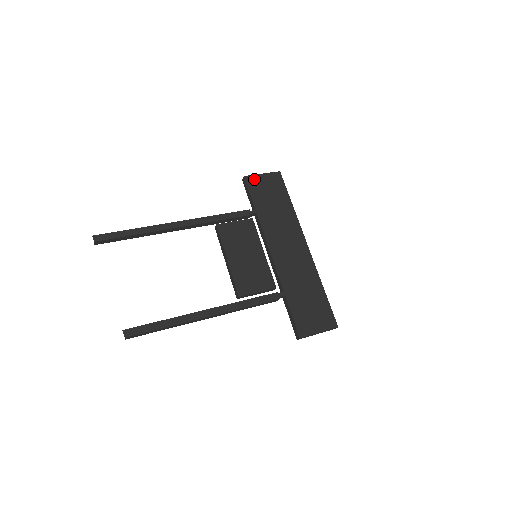
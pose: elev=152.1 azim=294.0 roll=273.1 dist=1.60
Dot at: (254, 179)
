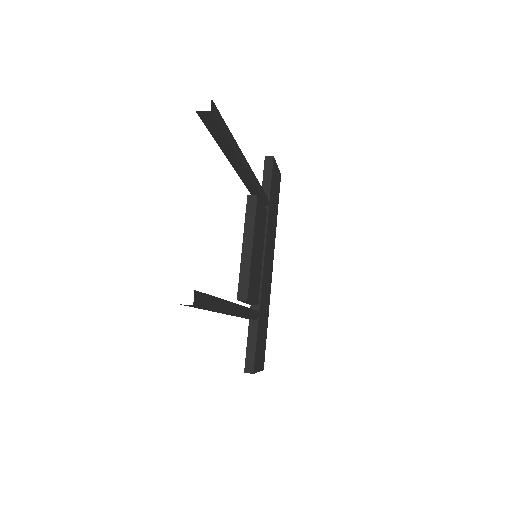
Dot at: (275, 166)
